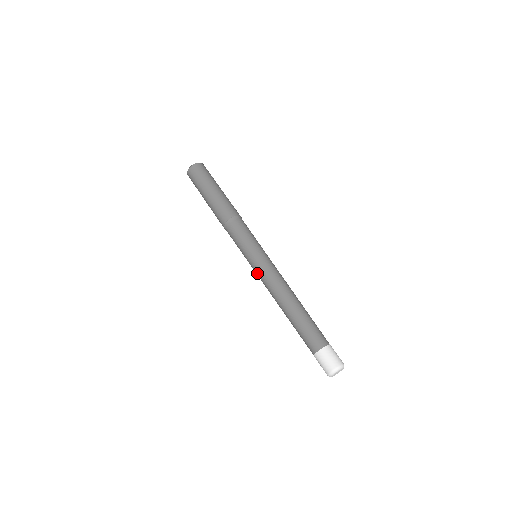
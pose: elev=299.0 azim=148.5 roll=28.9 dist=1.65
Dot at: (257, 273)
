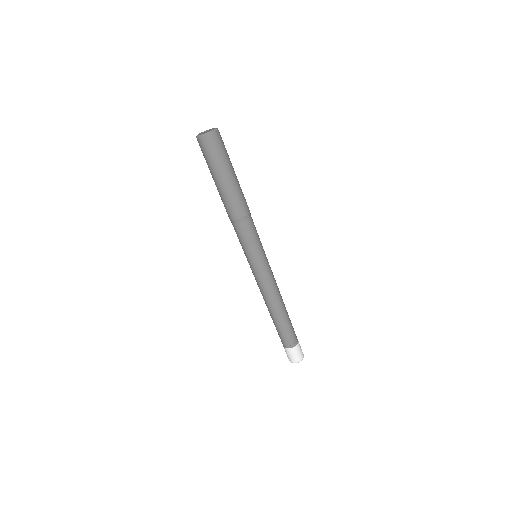
Dot at: (254, 275)
